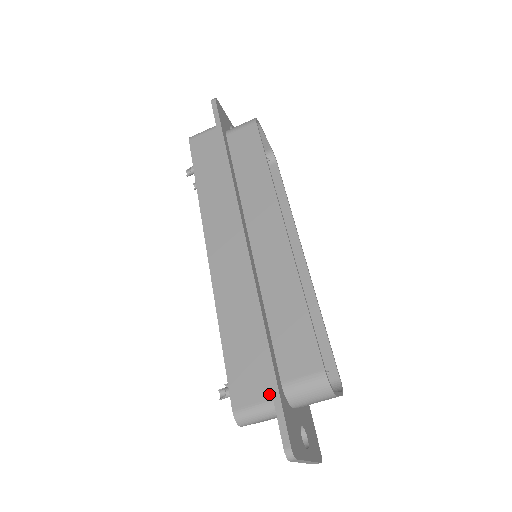
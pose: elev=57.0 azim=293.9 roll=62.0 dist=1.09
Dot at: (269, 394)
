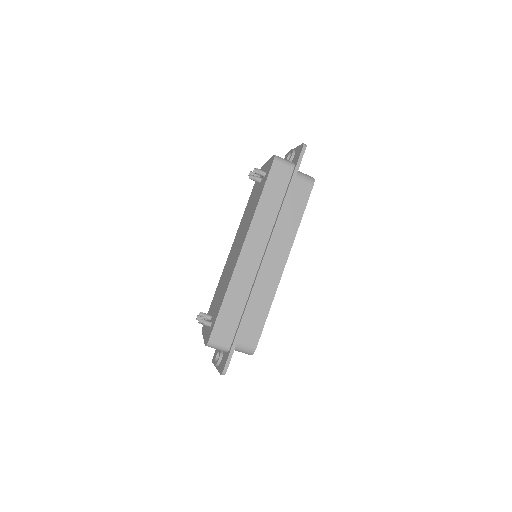
Dot at: (229, 344)
